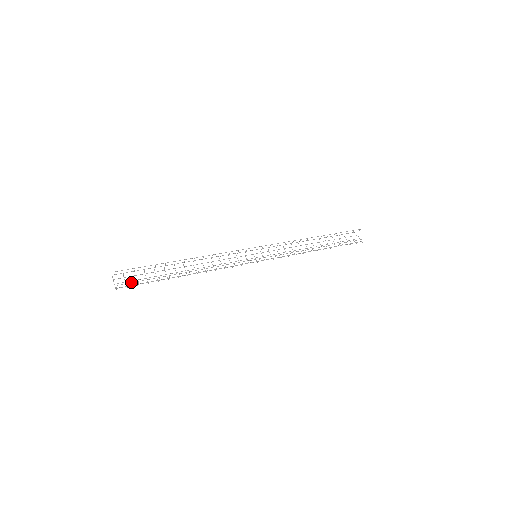
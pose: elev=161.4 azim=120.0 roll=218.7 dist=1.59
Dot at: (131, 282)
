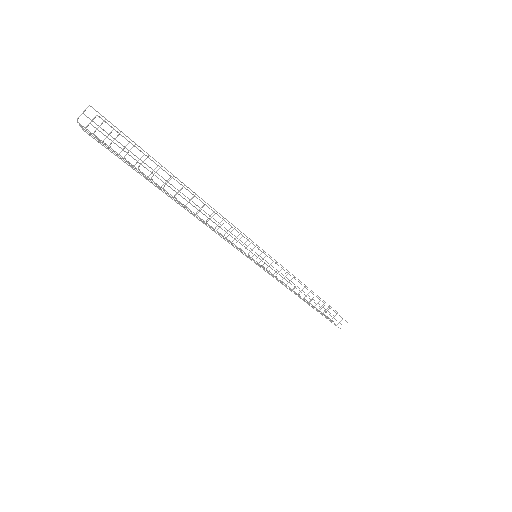
Dot at: occluded
